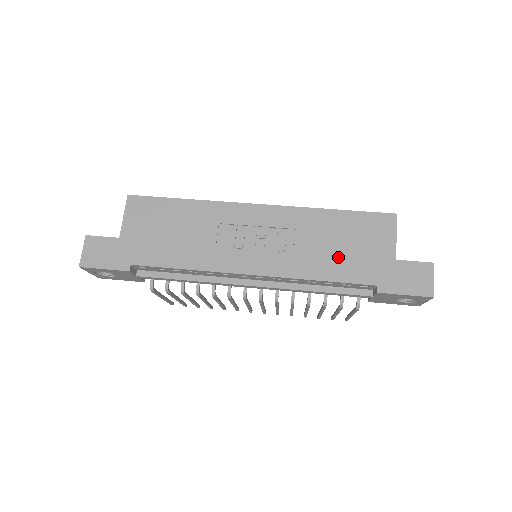
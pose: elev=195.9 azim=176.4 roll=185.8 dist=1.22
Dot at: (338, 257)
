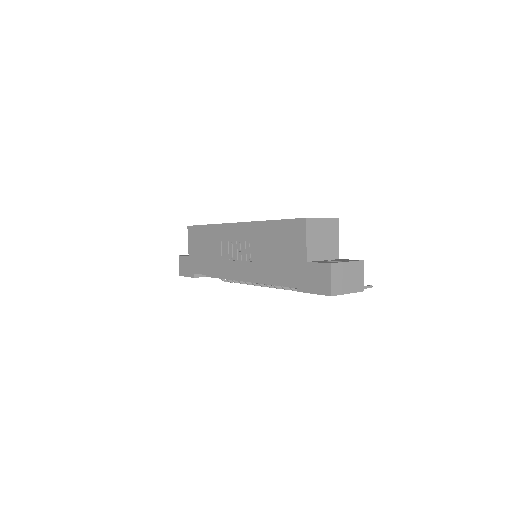
Dot at: (275, 262)
